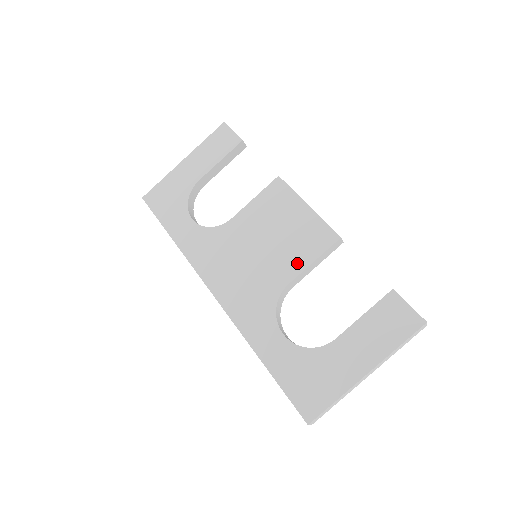
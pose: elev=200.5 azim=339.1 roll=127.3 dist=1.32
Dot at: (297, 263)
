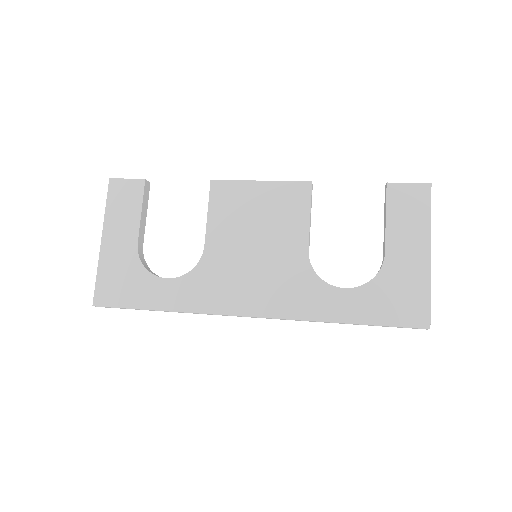
Dot at: (298, 229)
